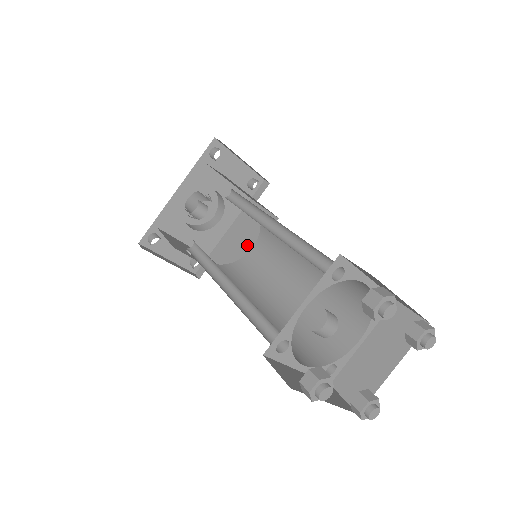
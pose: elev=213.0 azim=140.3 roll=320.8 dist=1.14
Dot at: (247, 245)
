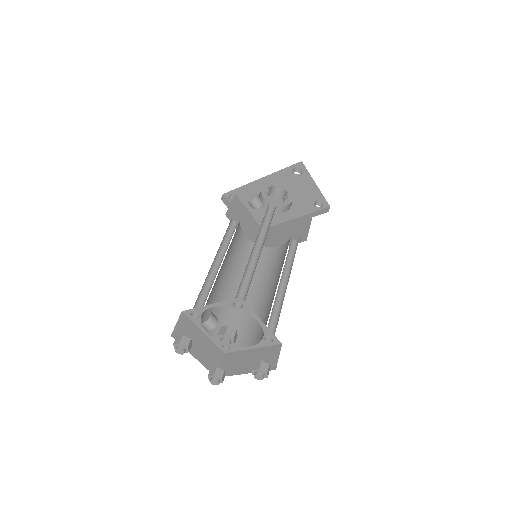
Dot at: (282, 241)
